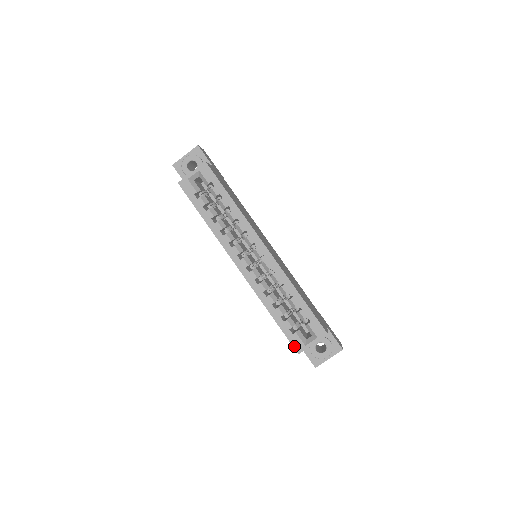
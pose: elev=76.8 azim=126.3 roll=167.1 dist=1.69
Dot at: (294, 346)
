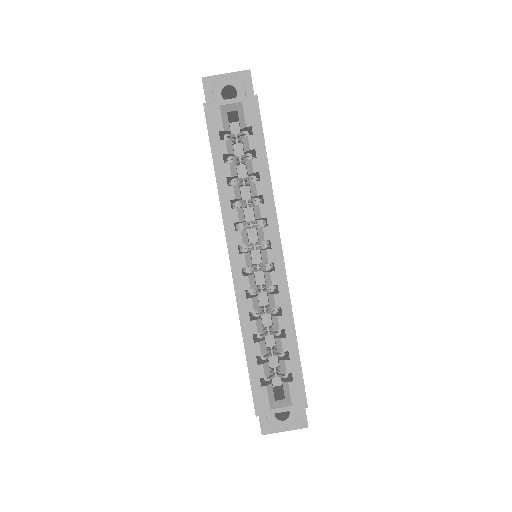
Dot at: (255, 403)
